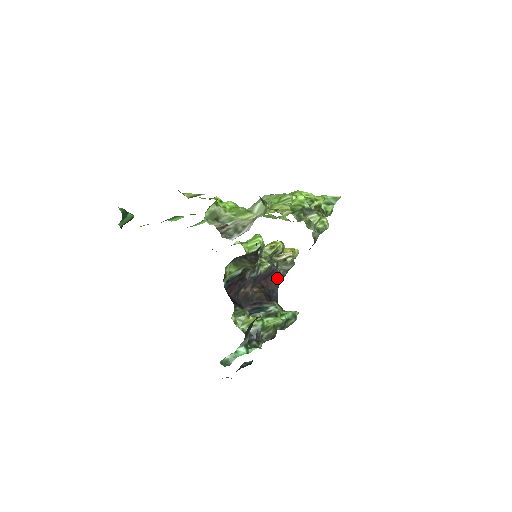
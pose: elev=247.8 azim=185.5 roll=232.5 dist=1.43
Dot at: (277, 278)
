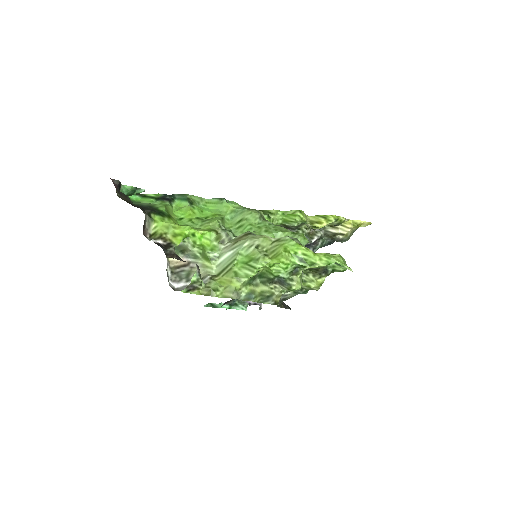
Dot at: occluded
